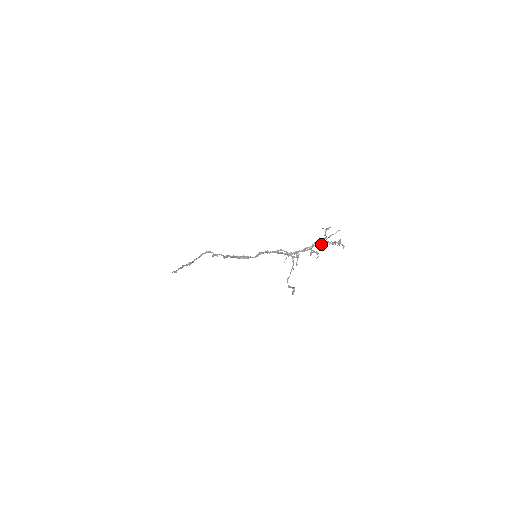
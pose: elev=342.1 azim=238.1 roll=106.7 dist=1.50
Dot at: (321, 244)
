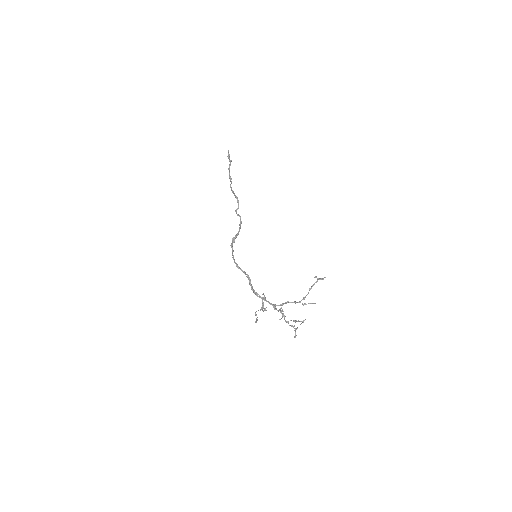
Dot at: (284, 318)
